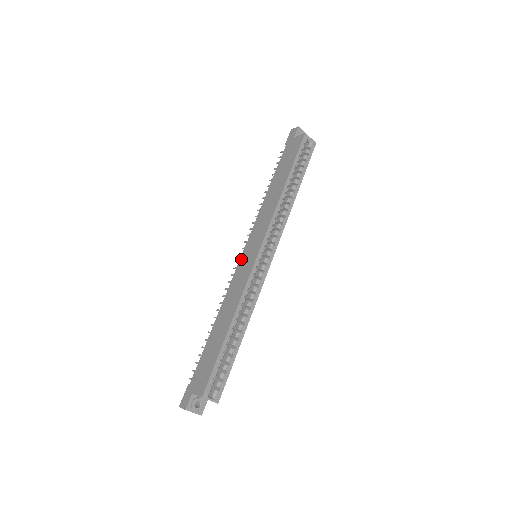
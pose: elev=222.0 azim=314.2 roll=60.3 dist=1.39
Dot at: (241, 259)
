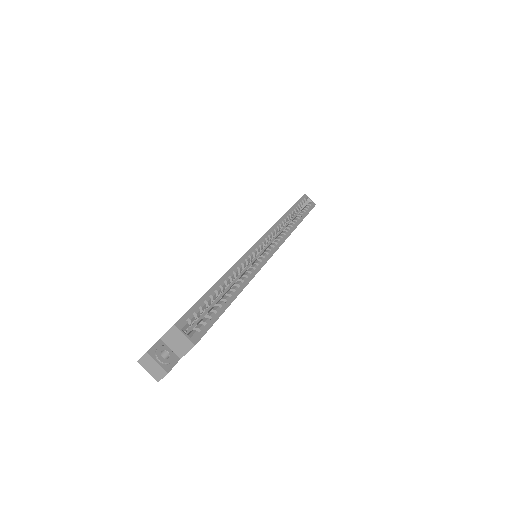
Dot at: occluded
